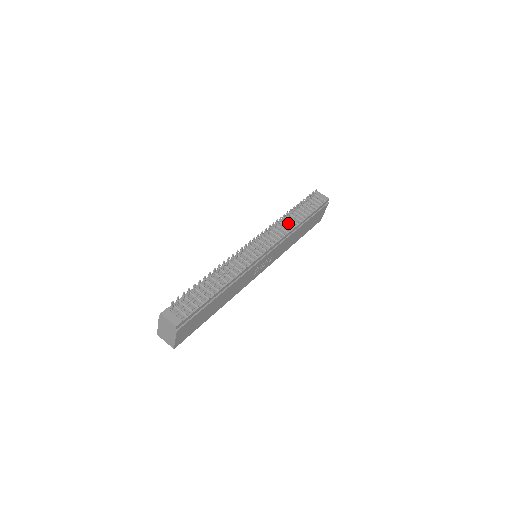
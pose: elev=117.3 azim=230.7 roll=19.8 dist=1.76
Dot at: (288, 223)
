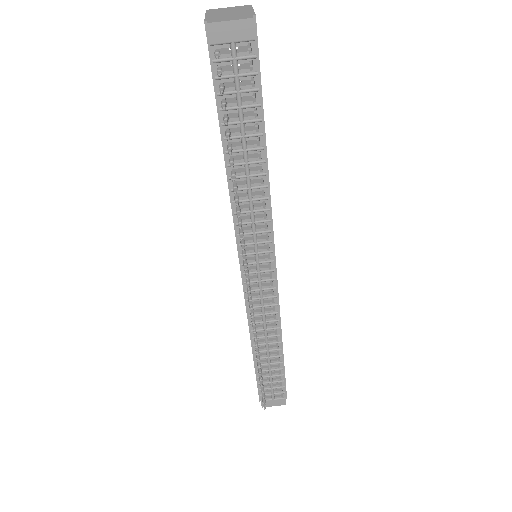
Dot at: (250, 192)
